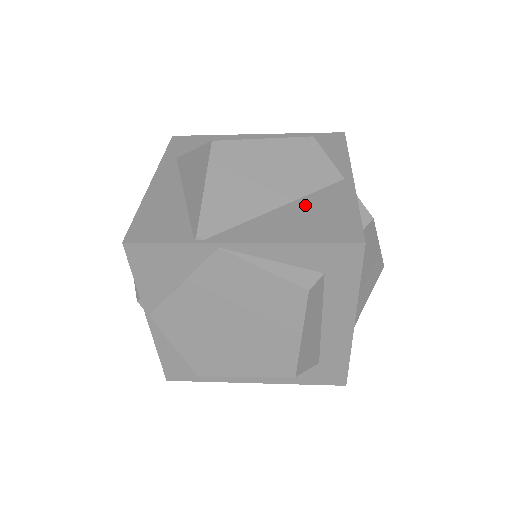
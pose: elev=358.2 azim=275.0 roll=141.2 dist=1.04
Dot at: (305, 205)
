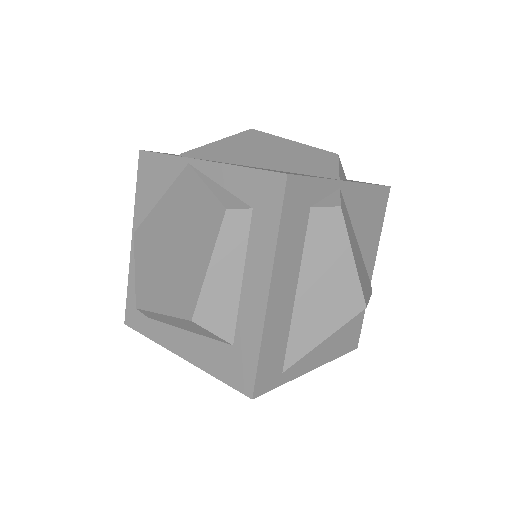
Dot at: (281, 171)
